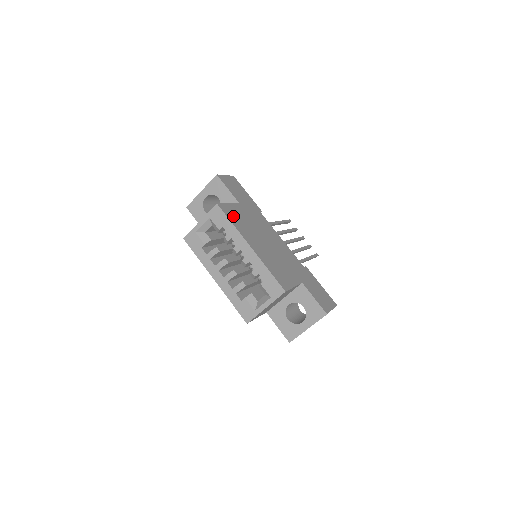
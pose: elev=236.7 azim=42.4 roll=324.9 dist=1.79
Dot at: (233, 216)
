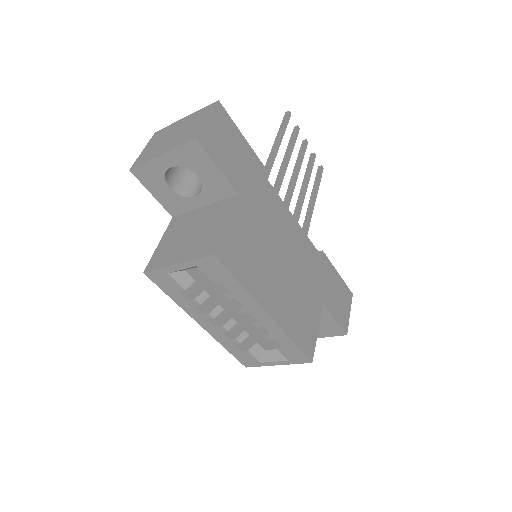
Dot at: (239, 258)
